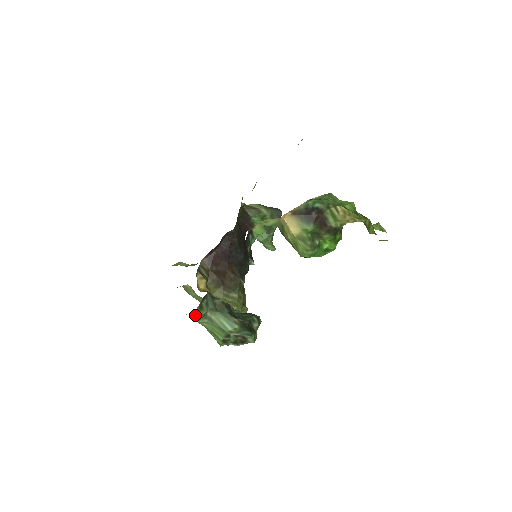
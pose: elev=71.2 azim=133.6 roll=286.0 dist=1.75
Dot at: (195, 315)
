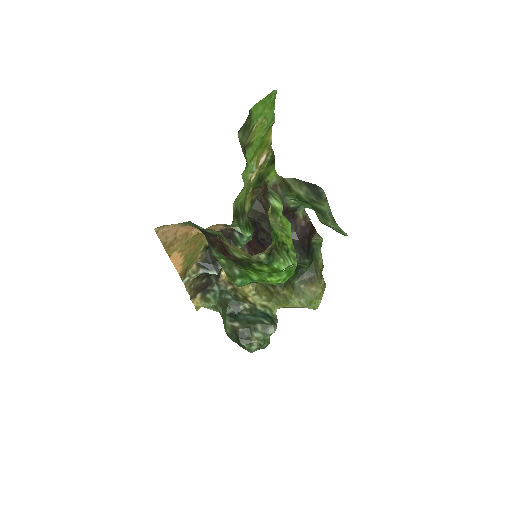
Dot at: (200, 305)
